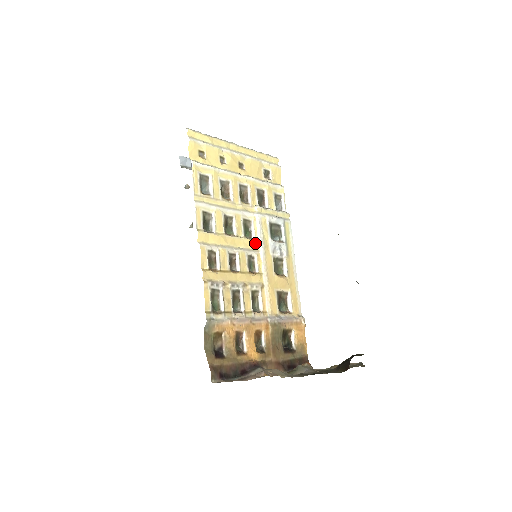
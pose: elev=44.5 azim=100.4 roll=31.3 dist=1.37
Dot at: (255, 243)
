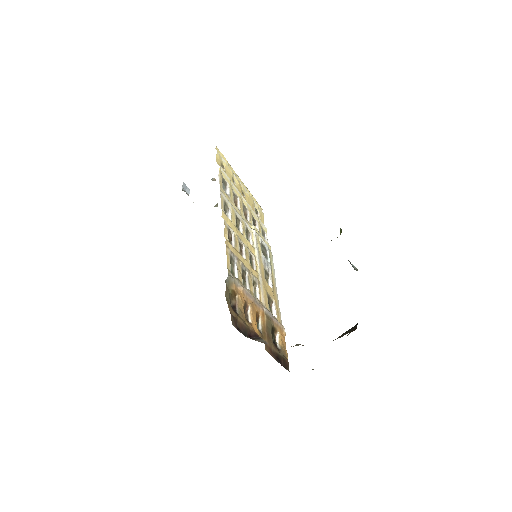
Dot at: (253, 249)
